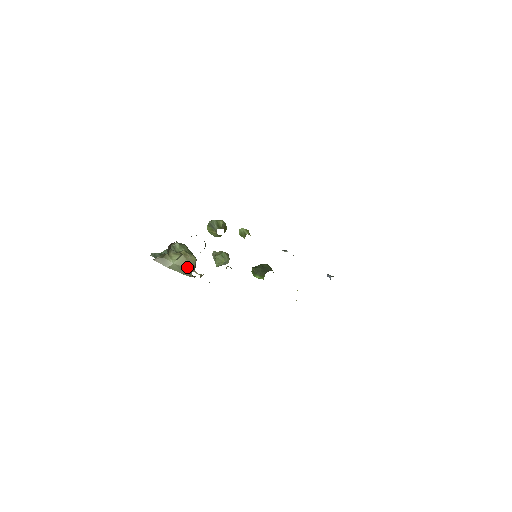
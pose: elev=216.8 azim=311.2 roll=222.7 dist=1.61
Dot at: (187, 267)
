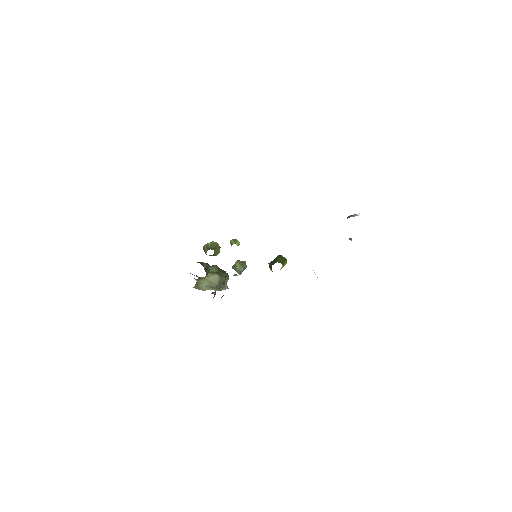
Dot at: (213, 285)
